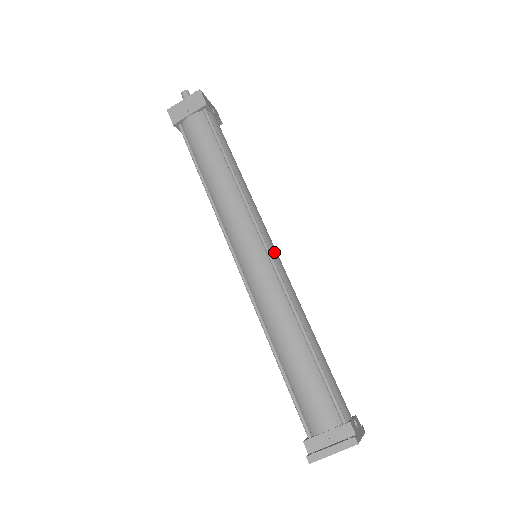
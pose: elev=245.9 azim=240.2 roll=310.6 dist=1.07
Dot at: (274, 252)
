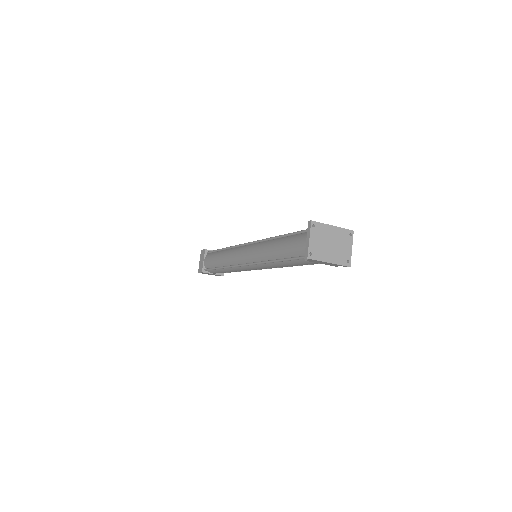
Dot at: occluded
